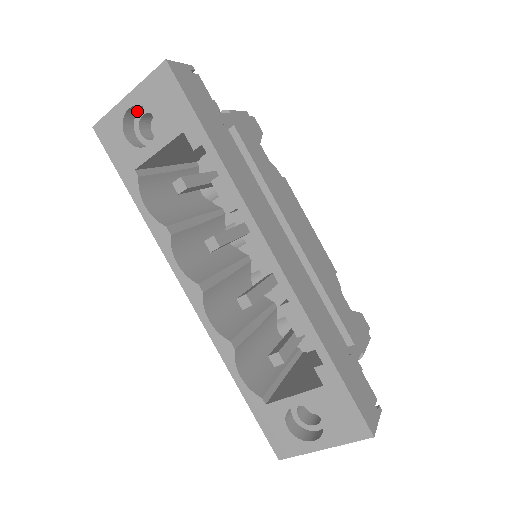
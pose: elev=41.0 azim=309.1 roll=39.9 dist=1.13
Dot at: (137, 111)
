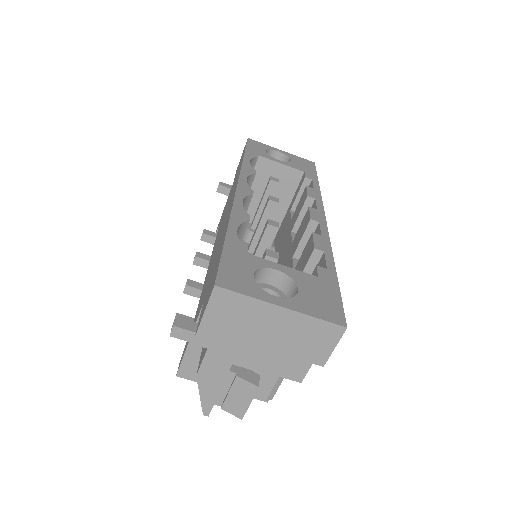
Dot at: occluded
